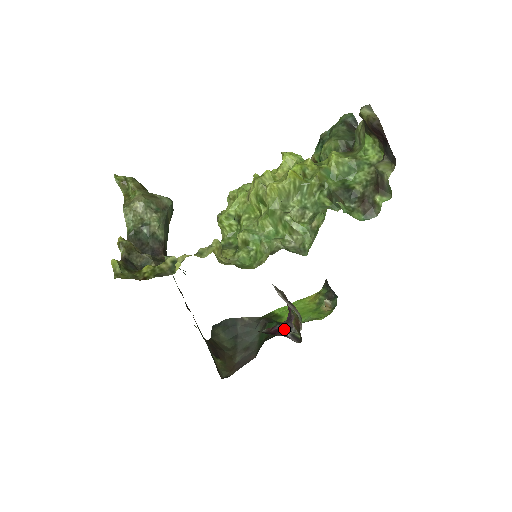
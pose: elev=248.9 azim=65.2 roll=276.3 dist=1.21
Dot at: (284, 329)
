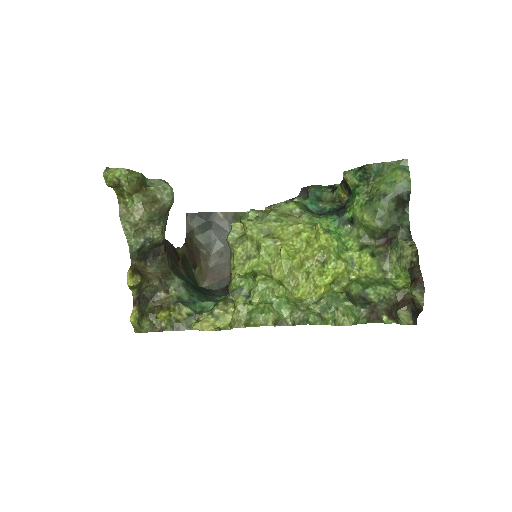
Dot at: occluded
